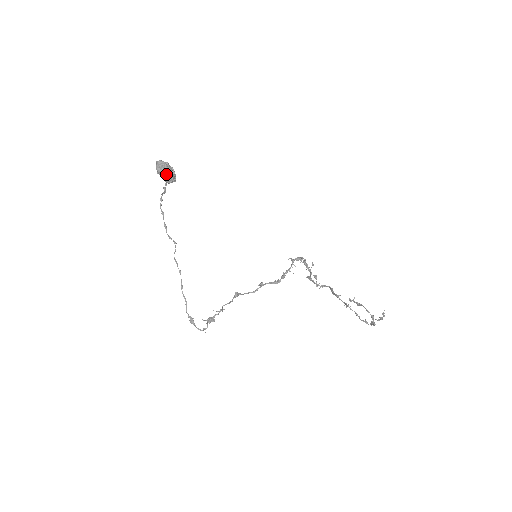
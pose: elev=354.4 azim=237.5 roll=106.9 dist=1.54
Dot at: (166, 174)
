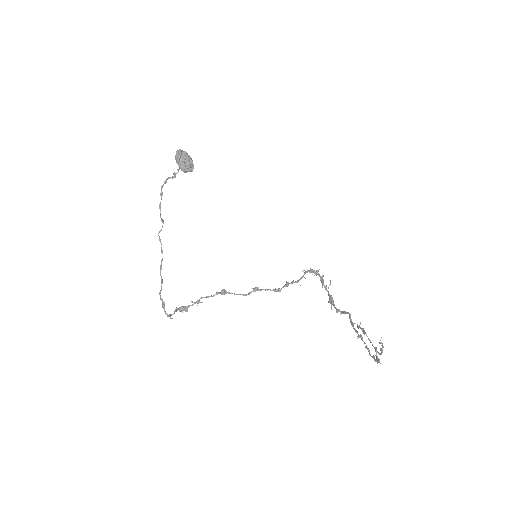
Dot at: (181, 162)
